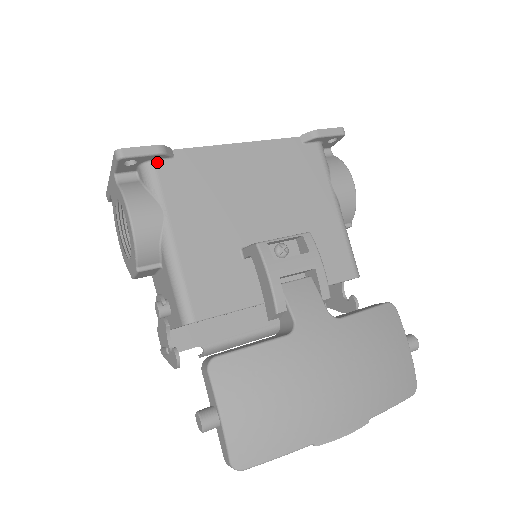
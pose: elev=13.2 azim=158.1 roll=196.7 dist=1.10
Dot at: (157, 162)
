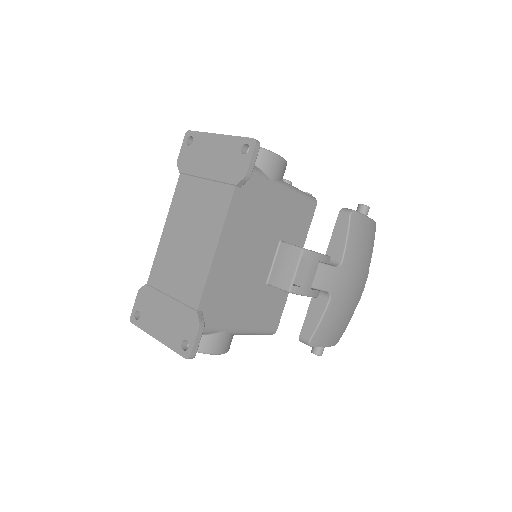
Dot at: occluded
